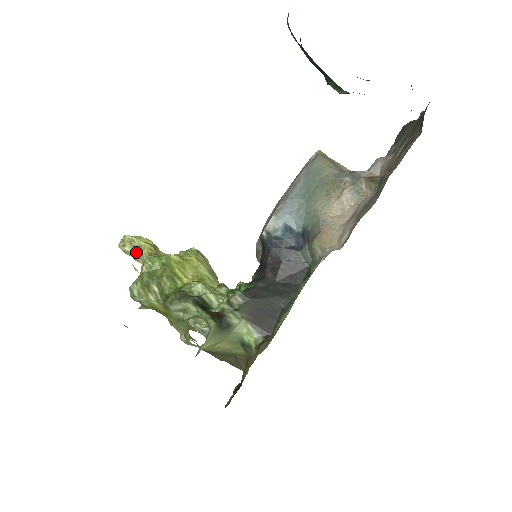
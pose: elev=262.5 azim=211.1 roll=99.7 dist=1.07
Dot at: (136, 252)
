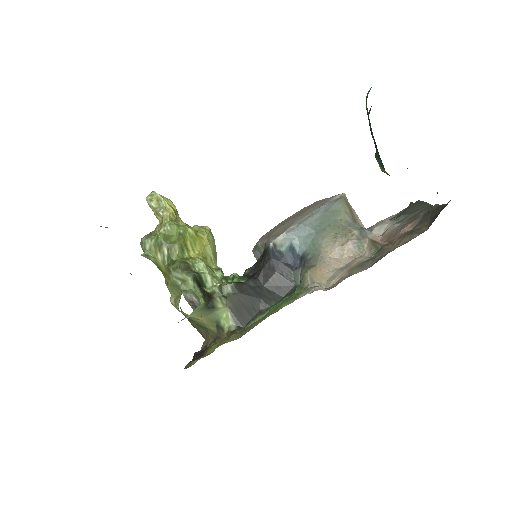
Dot at: (159, 210)
